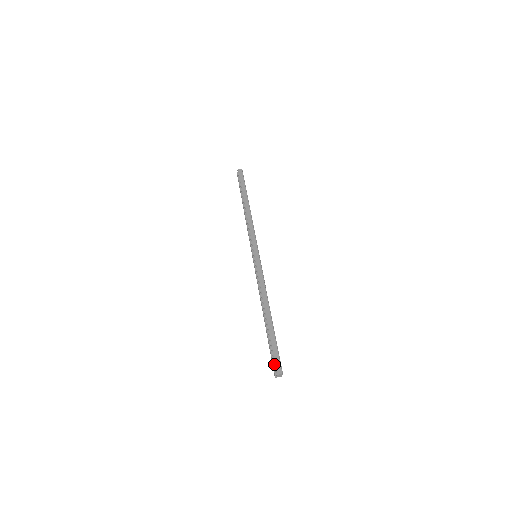
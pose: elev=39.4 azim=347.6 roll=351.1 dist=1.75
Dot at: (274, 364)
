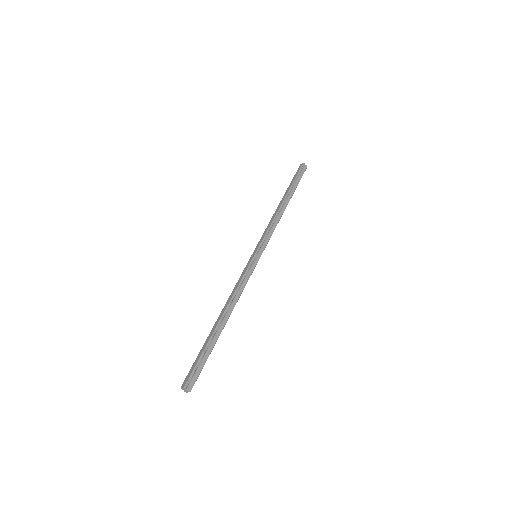
Dot at: (187, 376)
